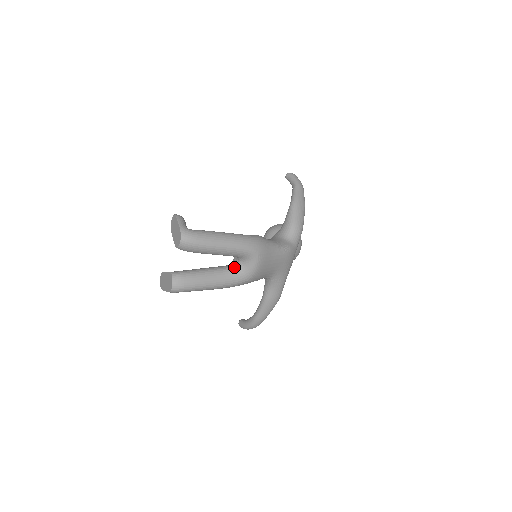
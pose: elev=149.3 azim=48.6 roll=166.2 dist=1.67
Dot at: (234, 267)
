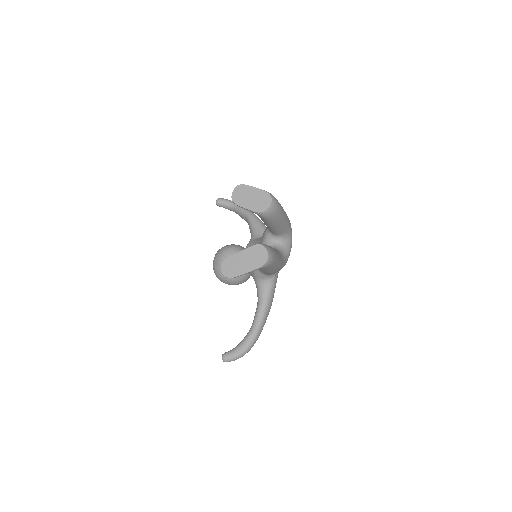
Dot at: (277, 248)
